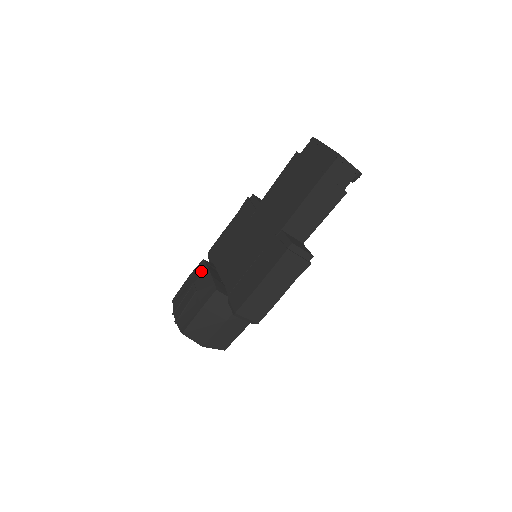
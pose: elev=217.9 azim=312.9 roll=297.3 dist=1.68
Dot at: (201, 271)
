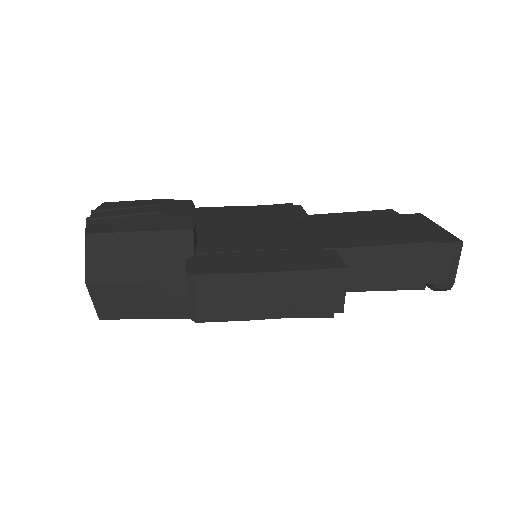
Dot at: (182, 204)
